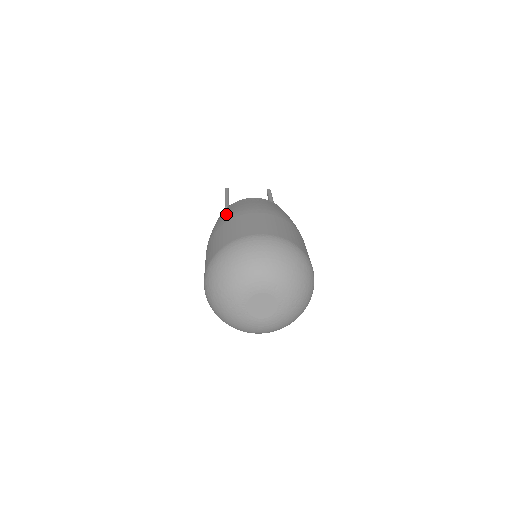
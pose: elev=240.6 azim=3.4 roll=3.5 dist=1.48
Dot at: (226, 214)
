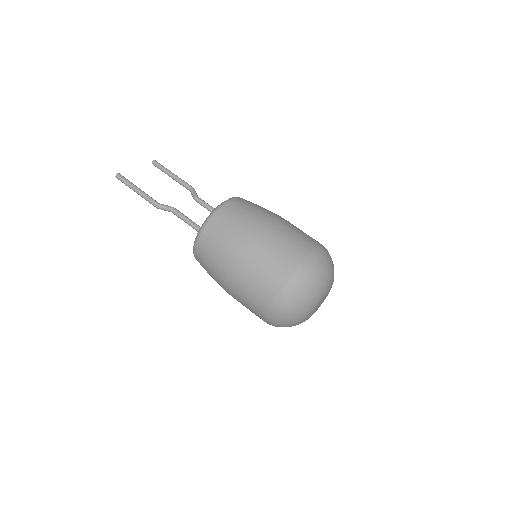
Dot at: (237, 232)
